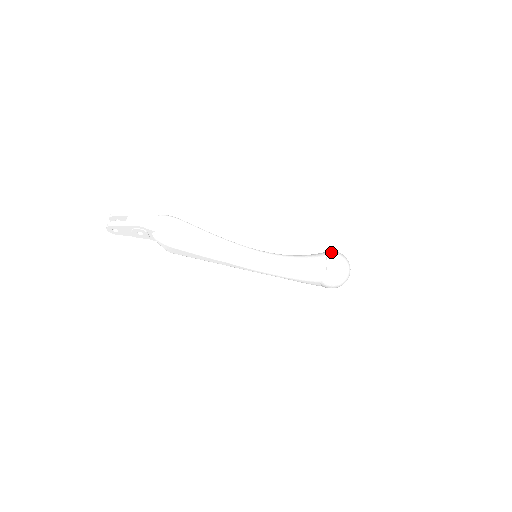
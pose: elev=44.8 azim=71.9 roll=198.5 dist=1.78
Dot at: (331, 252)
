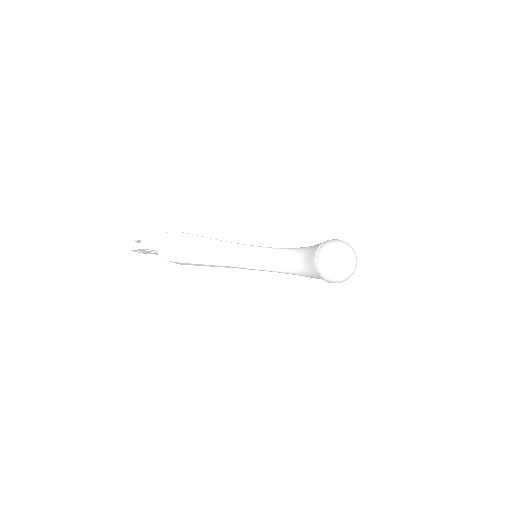
Dot at: (325, 243)
